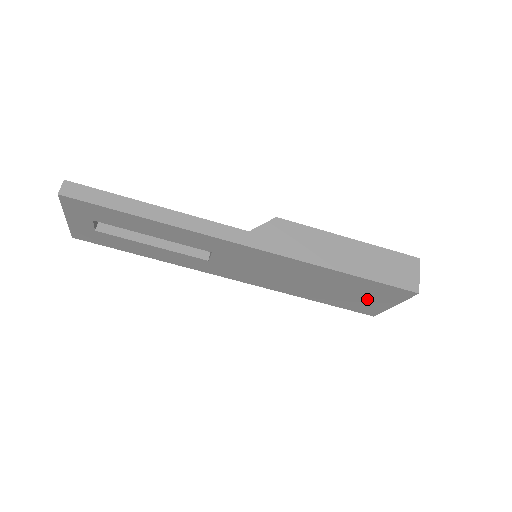
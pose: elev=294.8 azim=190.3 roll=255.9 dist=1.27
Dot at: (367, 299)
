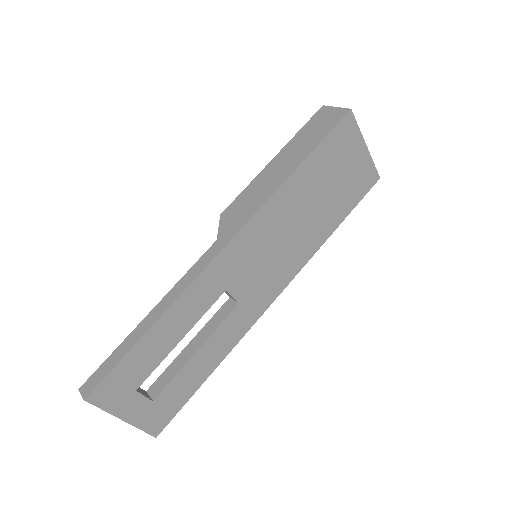
Dot at: (348, 169)
